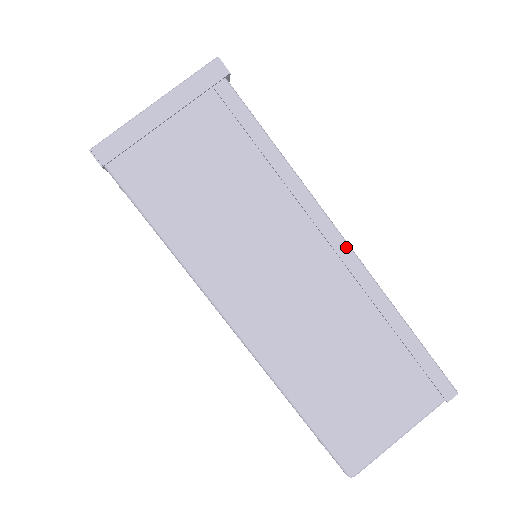
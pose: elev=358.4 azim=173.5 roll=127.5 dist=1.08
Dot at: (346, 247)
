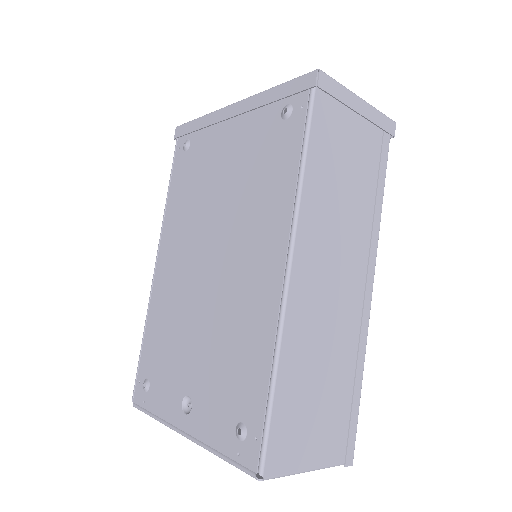
Dot at: (371, 296)
